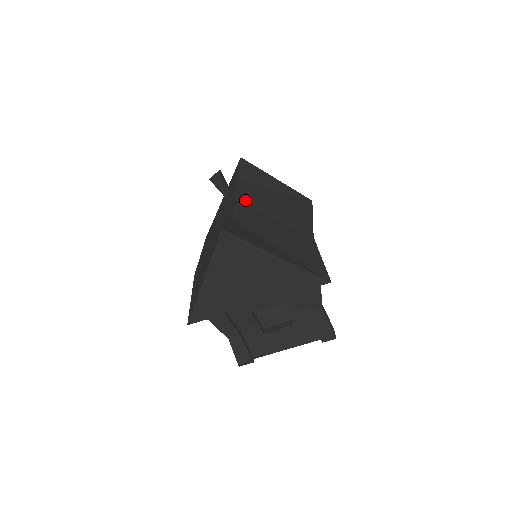
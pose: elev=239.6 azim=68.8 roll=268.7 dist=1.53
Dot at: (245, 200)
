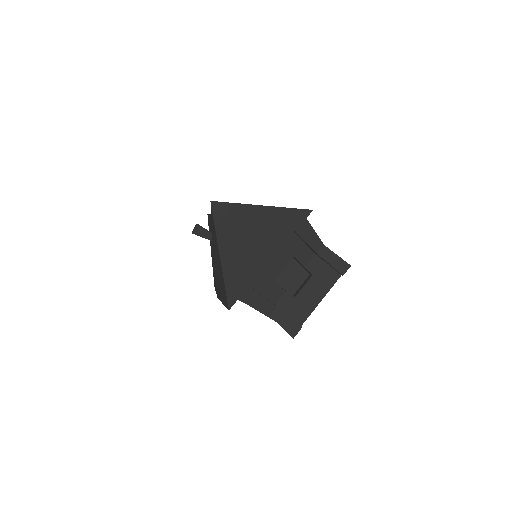
Dot at: occluded
